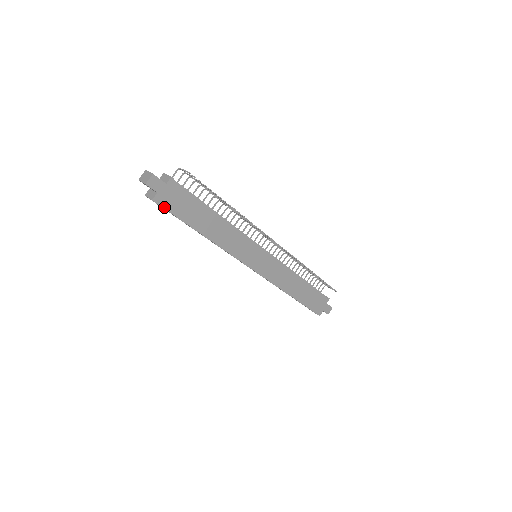
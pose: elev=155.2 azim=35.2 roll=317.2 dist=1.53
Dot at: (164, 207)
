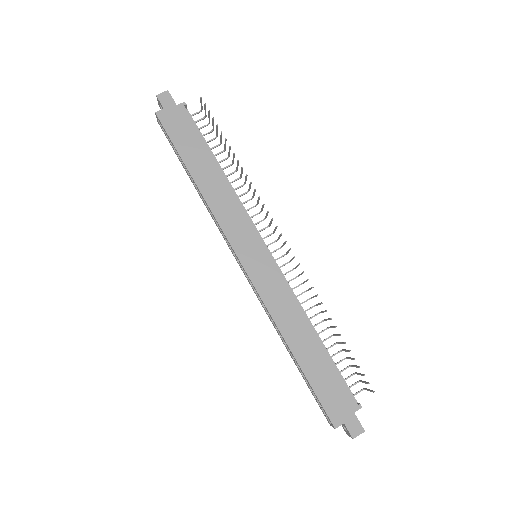
Dot at: (164, 125)
